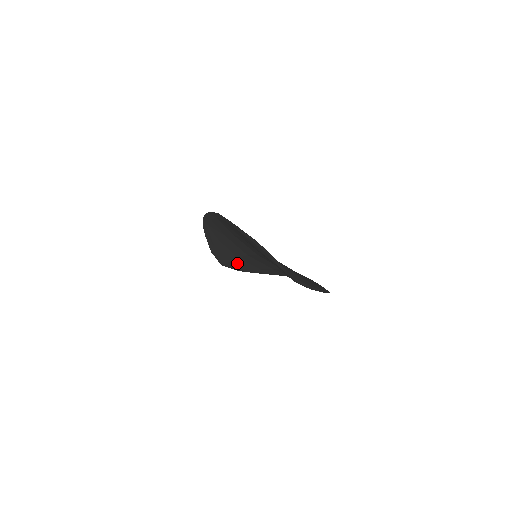
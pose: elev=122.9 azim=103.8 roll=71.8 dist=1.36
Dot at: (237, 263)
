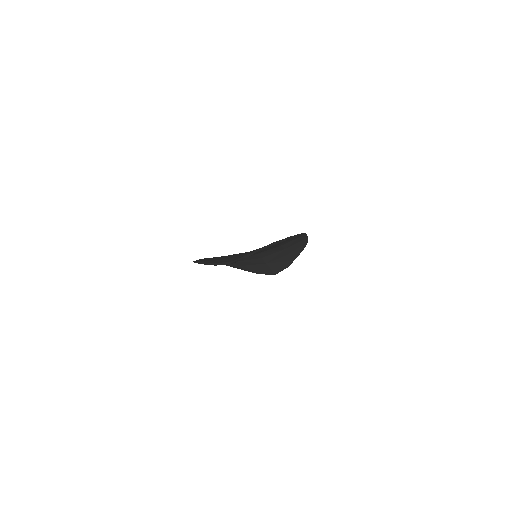
Dot at: (275, 266)
